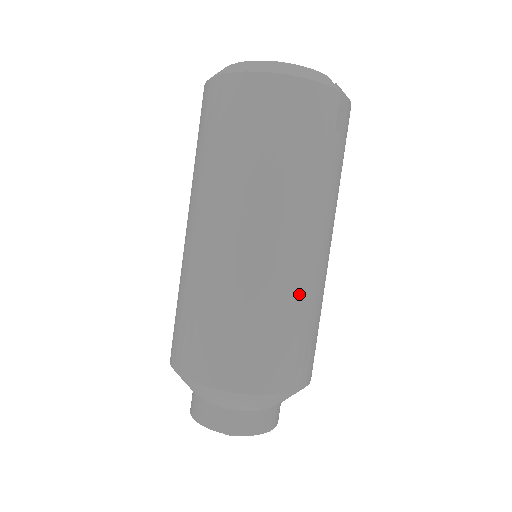
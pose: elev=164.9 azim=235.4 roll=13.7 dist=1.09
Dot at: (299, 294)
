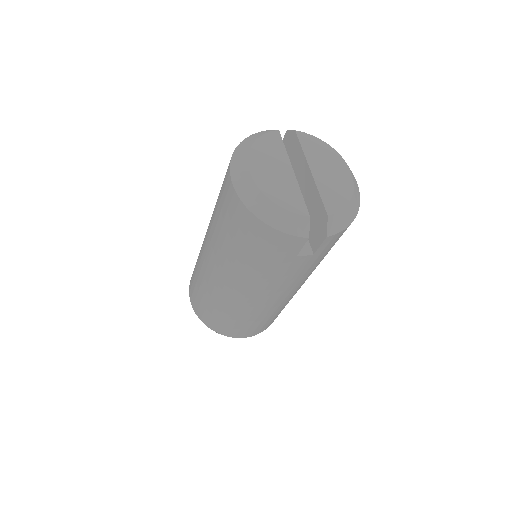
Dot at: (245, 312)
